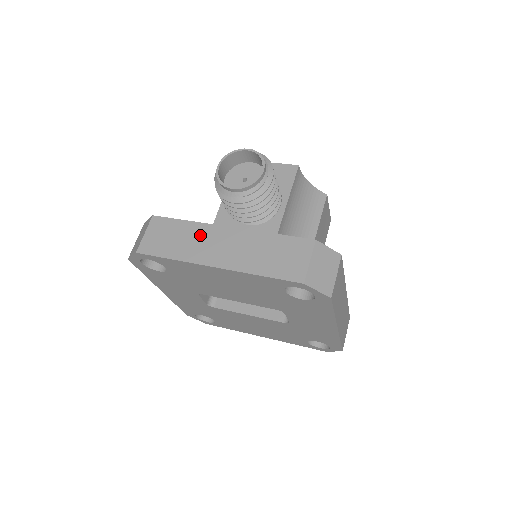
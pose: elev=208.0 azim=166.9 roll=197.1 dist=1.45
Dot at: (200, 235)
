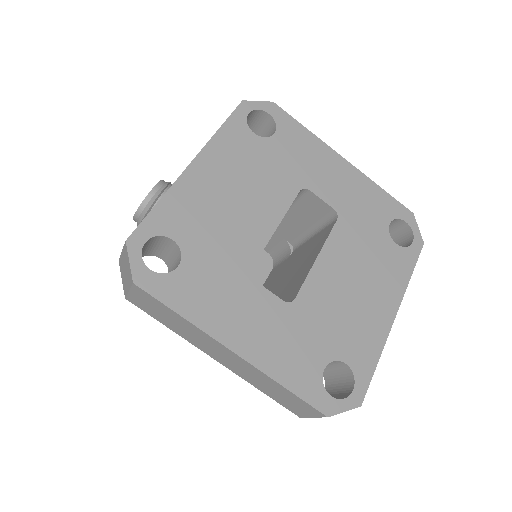
Dot at: occluded
